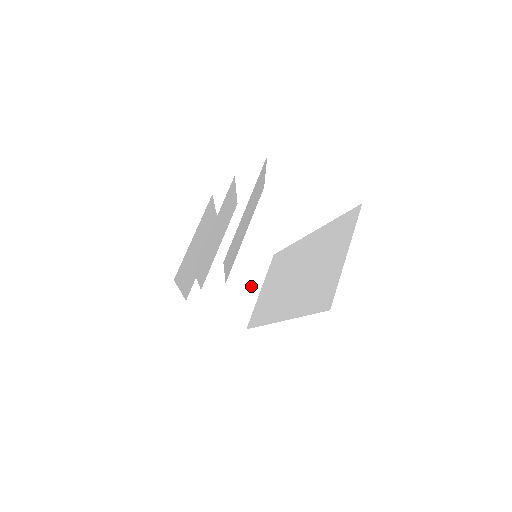
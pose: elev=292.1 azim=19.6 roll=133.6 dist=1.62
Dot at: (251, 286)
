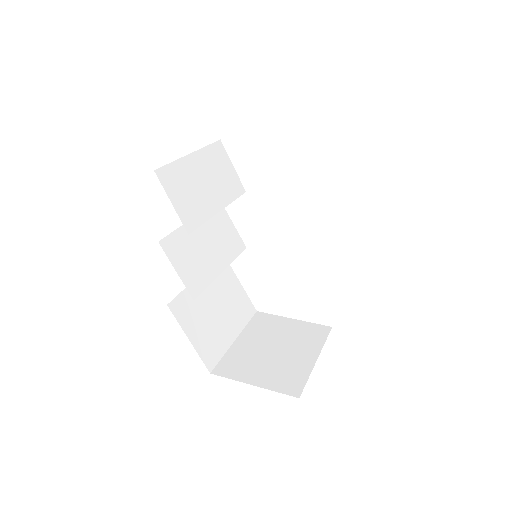
Dot at: (303, 355)
